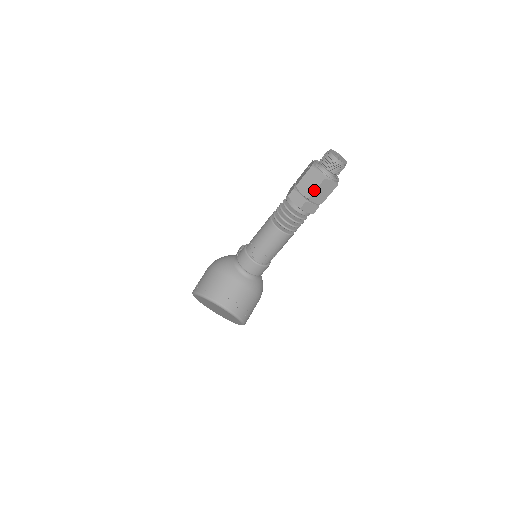
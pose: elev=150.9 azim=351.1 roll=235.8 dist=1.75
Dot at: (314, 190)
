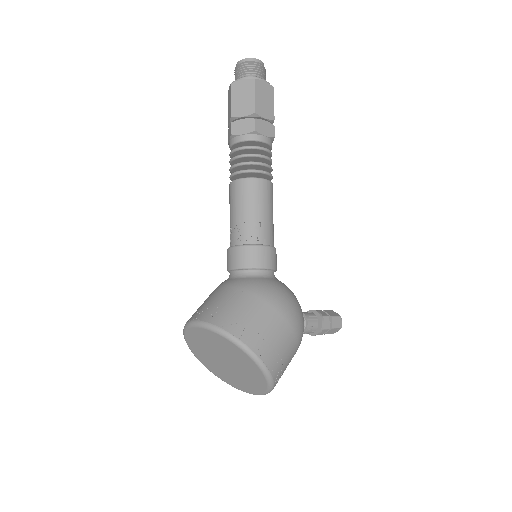
Dot at: (230, 104)
